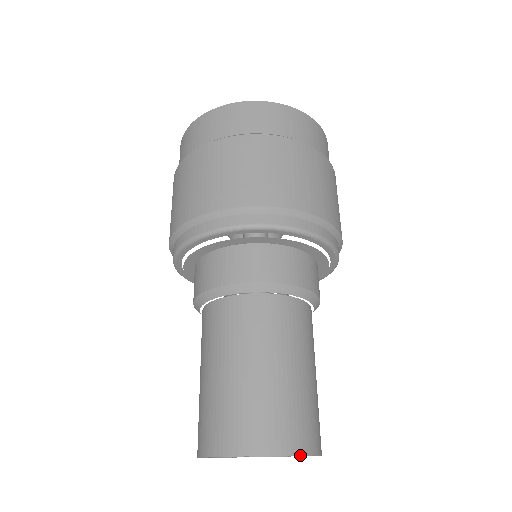
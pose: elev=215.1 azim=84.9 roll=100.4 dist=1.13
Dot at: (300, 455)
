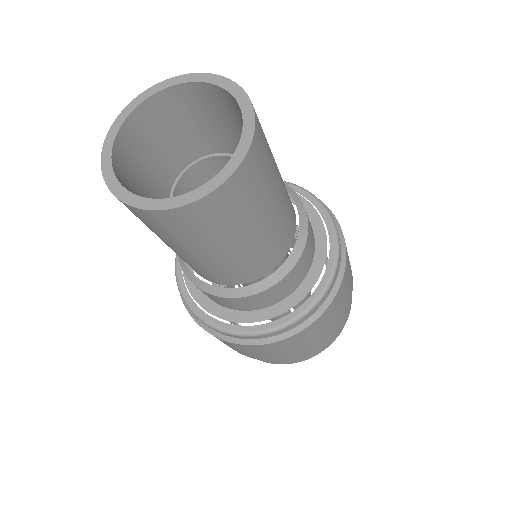
Dot at: (194, 74)
